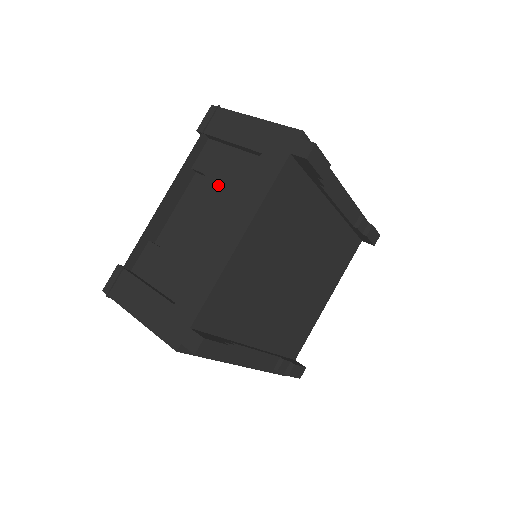
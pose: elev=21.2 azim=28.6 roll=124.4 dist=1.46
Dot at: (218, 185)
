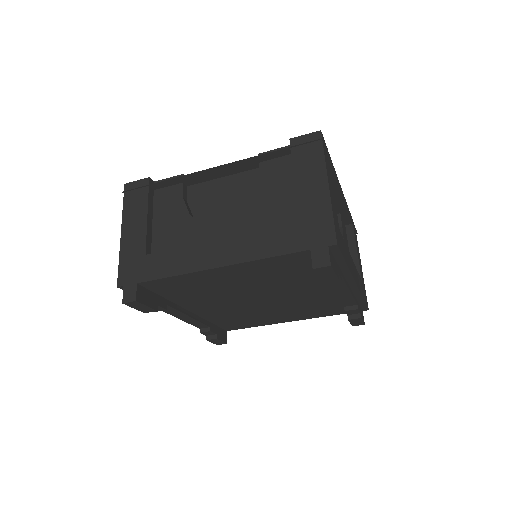
Dot at: (257, 202)
